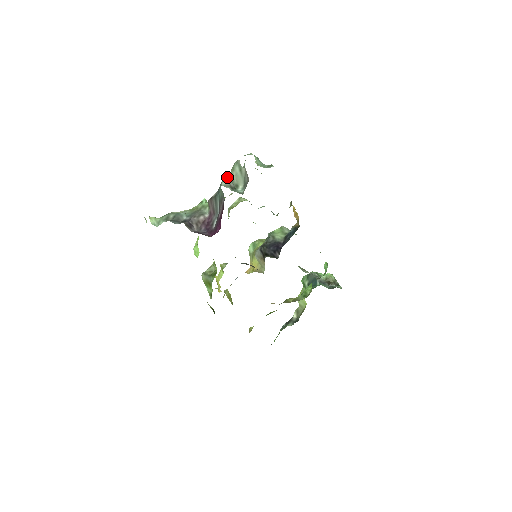
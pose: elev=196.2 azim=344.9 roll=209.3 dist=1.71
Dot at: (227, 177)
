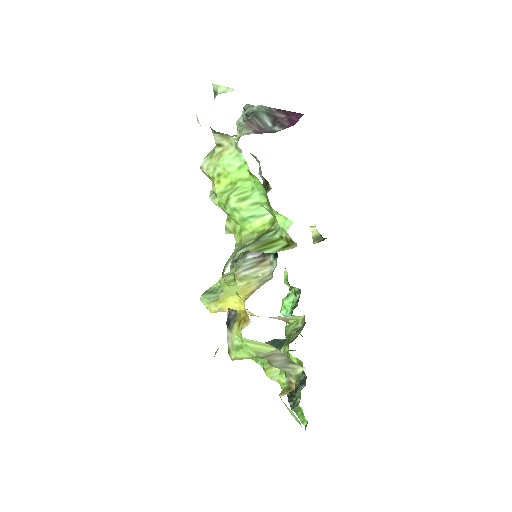
Dot at: occluded
